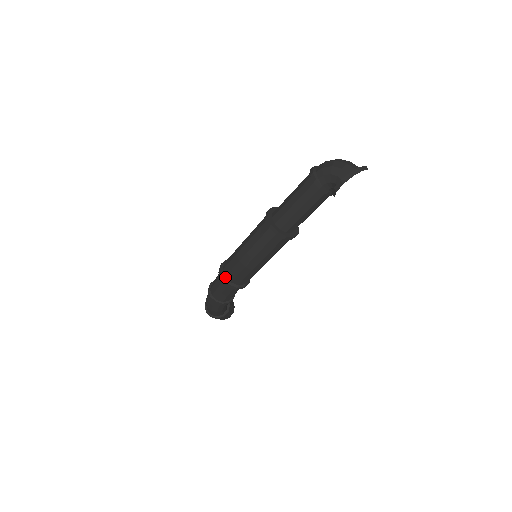
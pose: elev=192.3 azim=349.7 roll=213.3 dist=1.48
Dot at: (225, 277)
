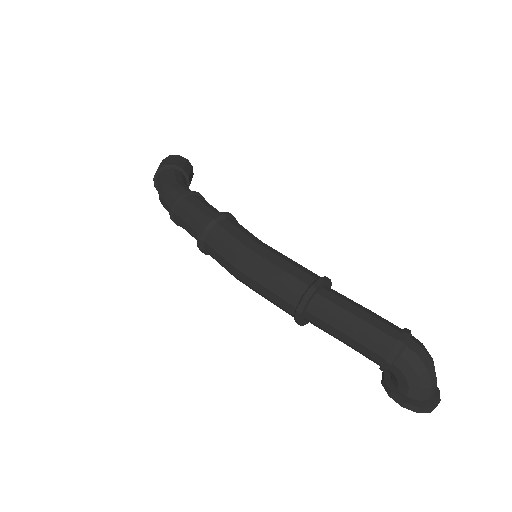
Dot at: (204, 241)
